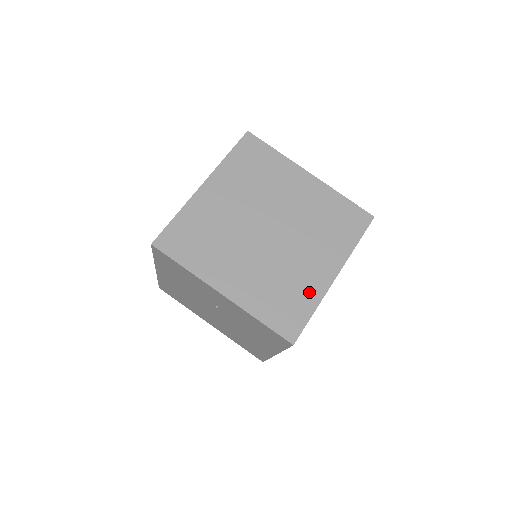
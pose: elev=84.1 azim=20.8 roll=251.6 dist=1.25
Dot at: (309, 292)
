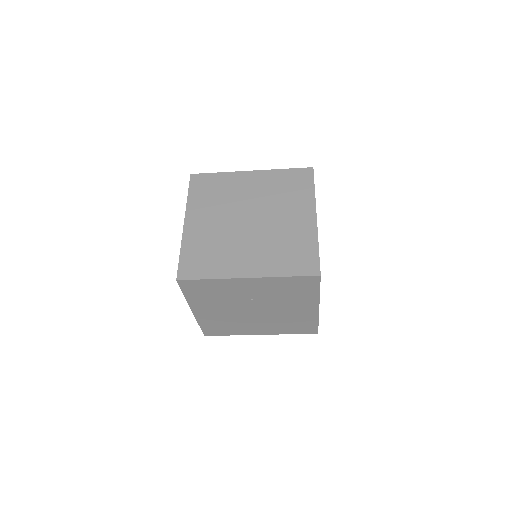
Dot at: (305, 238)
